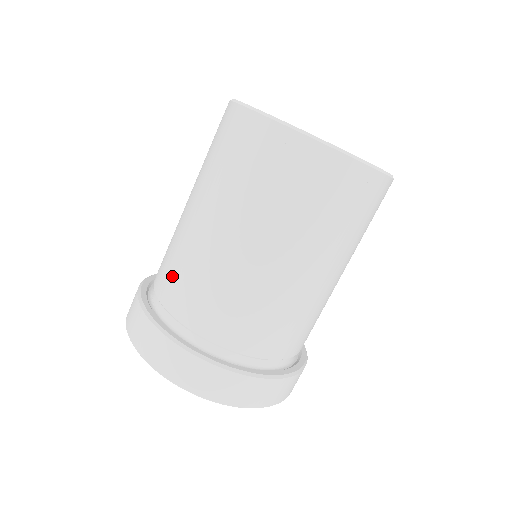
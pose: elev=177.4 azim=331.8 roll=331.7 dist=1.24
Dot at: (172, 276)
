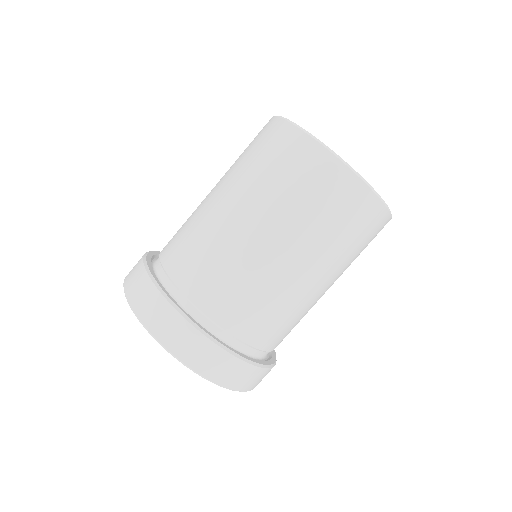
Dot at: (209, 277)
